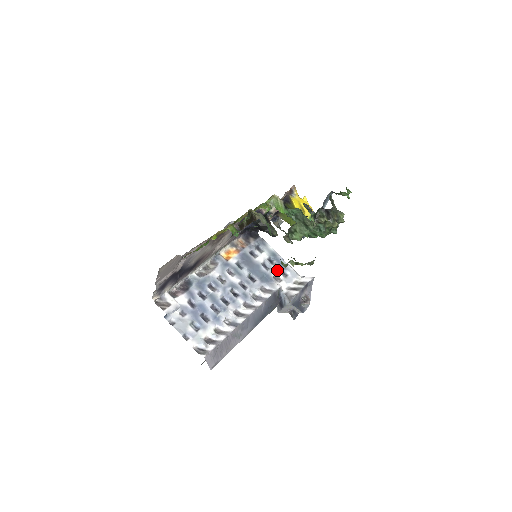
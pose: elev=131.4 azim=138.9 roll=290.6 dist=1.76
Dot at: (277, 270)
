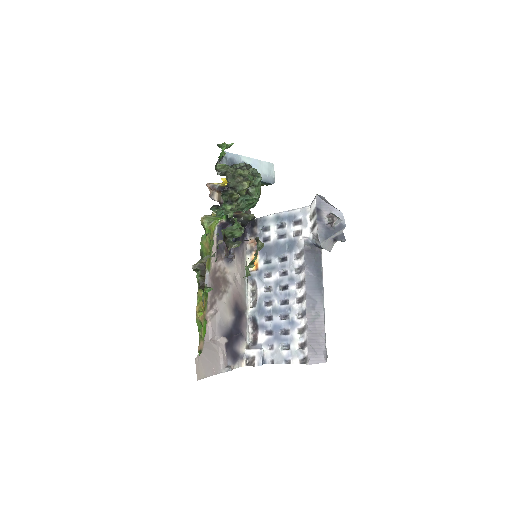
Dot at: (291, 227)
